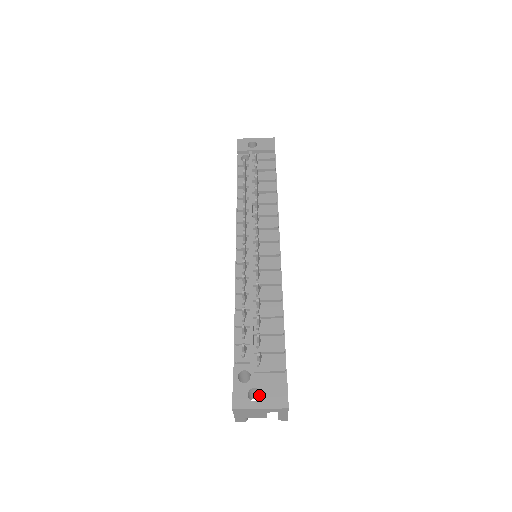
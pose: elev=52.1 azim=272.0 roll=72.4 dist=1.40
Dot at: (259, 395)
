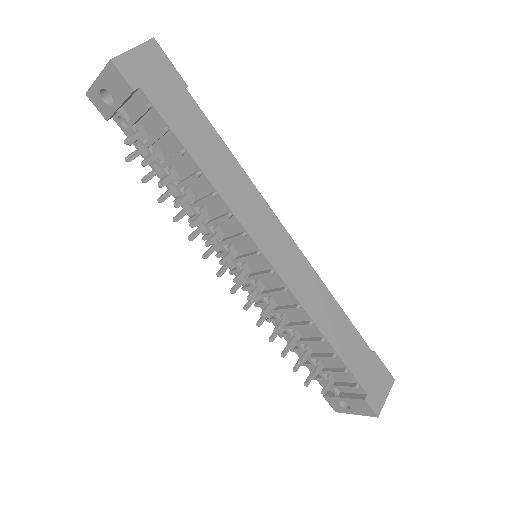
Dot at: occluded
